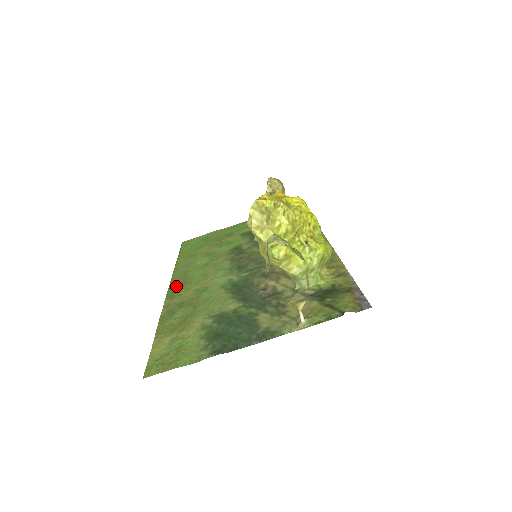
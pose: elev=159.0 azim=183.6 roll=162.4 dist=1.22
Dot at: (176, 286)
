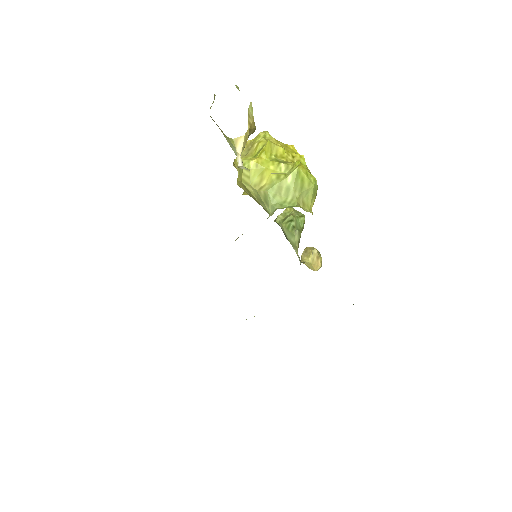
Dot at: occluded
